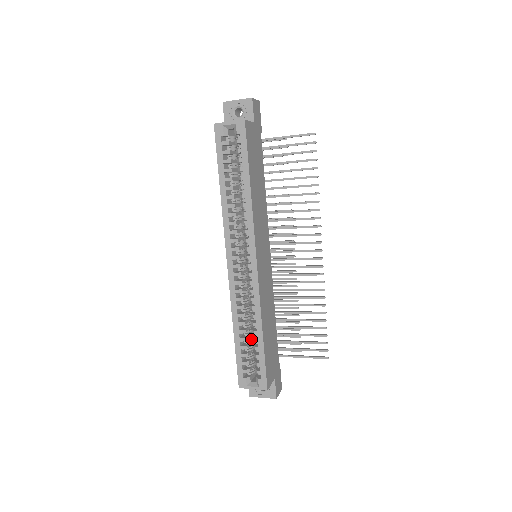
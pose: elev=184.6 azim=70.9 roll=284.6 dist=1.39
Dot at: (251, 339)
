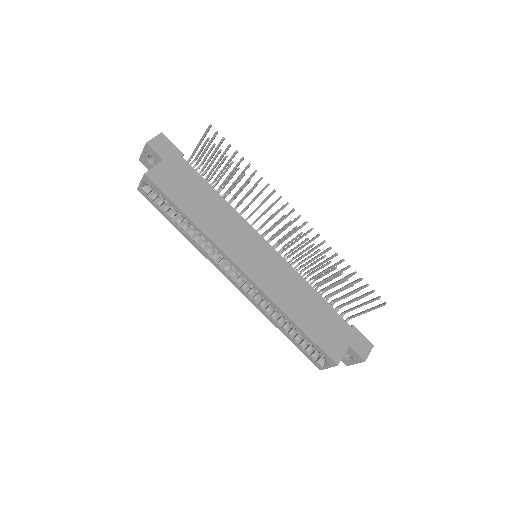
Dot at: occluded
